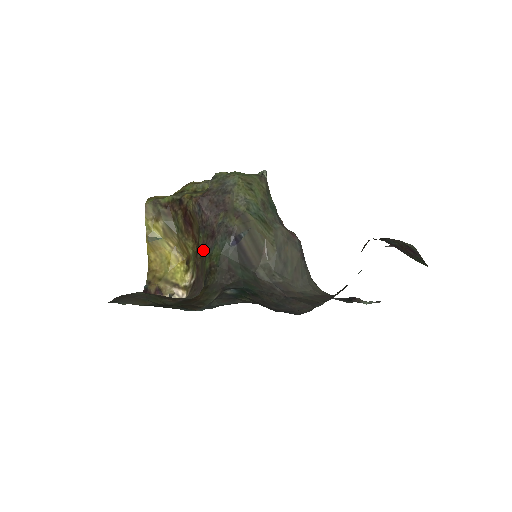
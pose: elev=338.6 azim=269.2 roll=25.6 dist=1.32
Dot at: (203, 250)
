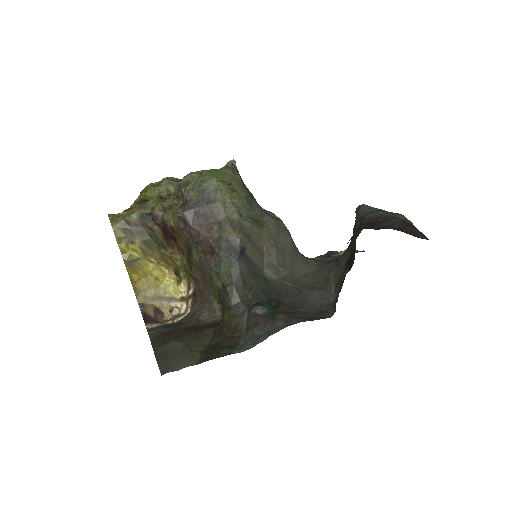
Dot at: (202, 266)
